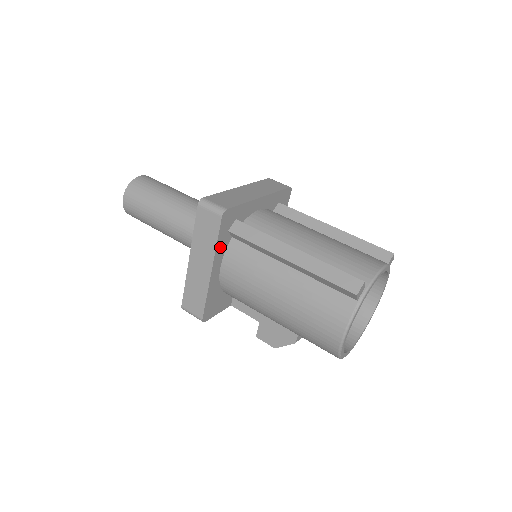
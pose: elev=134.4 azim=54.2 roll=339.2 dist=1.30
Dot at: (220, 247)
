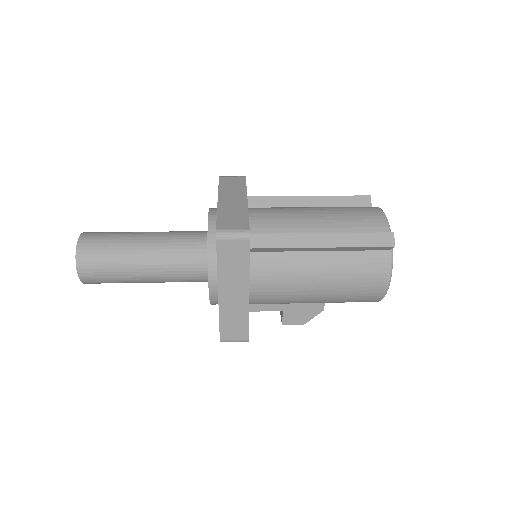
Dot at: occluded
